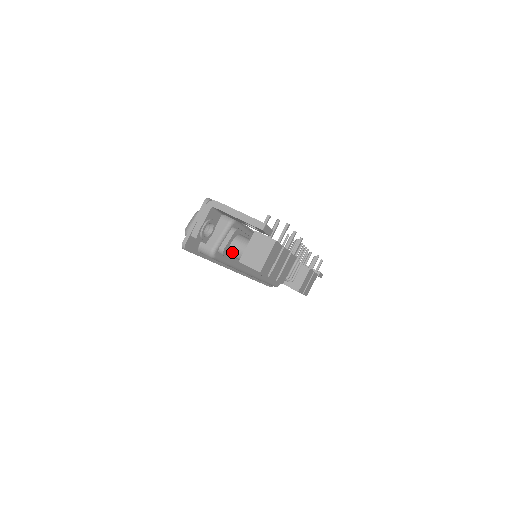
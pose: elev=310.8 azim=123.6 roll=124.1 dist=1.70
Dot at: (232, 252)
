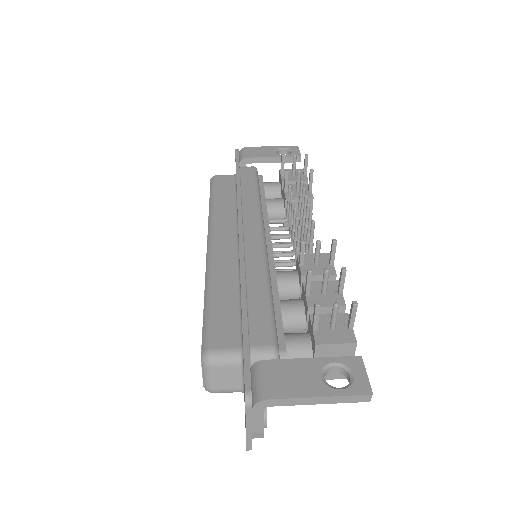
Dot at: occluded
